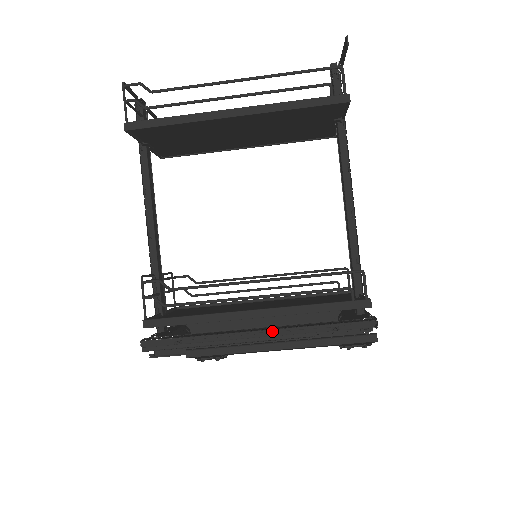
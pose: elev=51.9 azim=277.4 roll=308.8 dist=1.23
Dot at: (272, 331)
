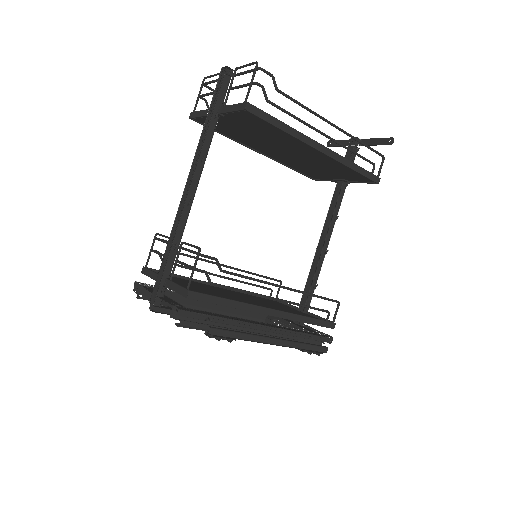
Dot at: (276, 329)
